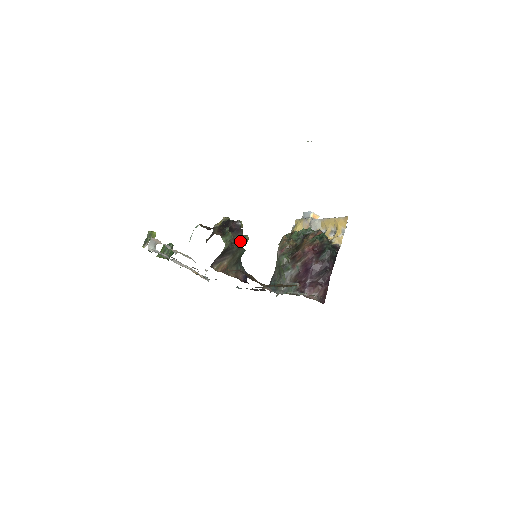
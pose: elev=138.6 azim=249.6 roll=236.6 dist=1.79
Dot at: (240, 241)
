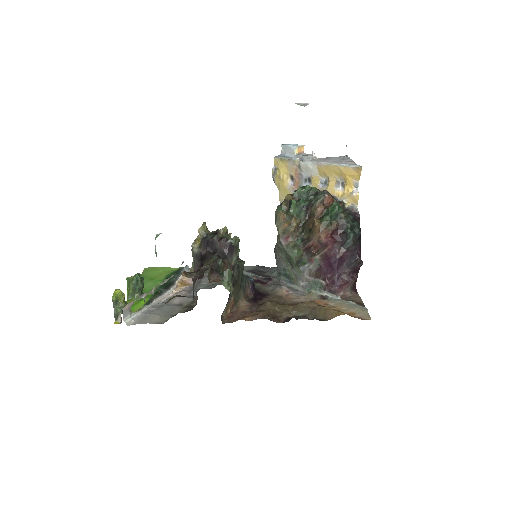
Dot at: occluded
